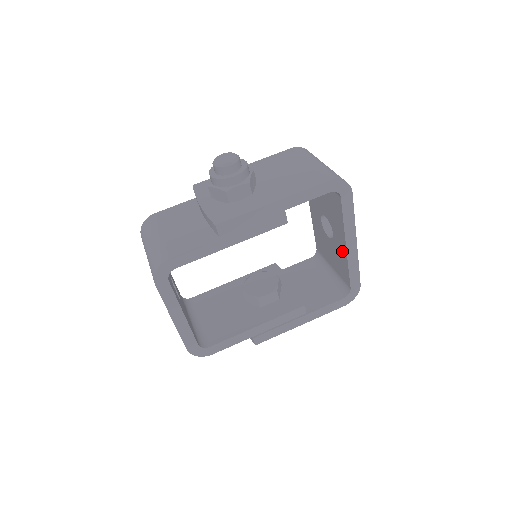
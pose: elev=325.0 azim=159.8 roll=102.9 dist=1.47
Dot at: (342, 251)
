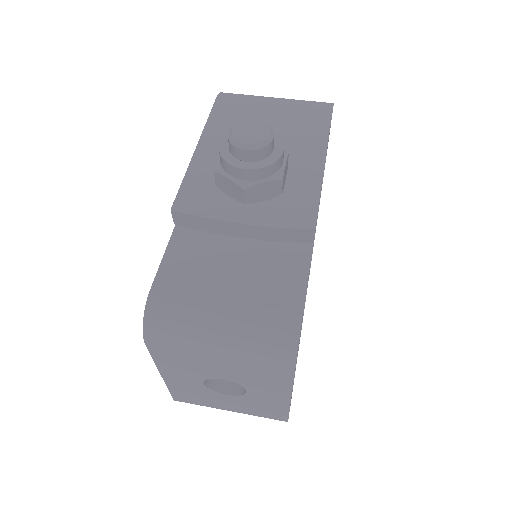
Dot at: occluded
